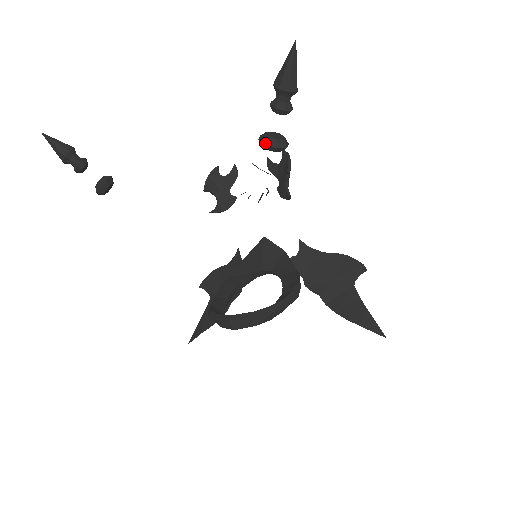
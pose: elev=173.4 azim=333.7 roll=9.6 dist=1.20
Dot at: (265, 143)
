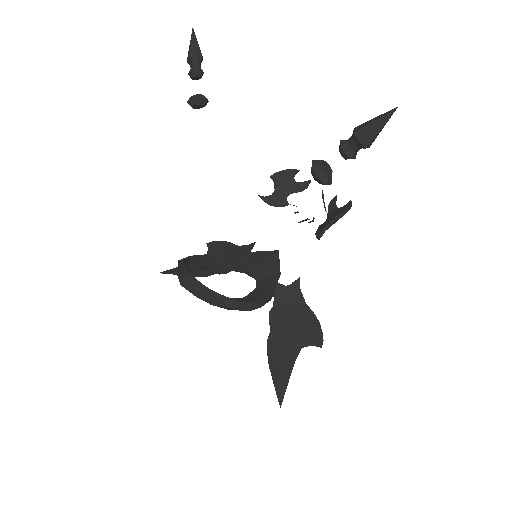
Dot at: (313, 166)
